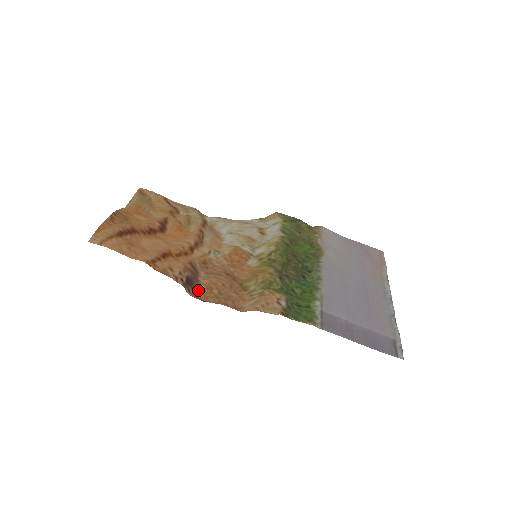
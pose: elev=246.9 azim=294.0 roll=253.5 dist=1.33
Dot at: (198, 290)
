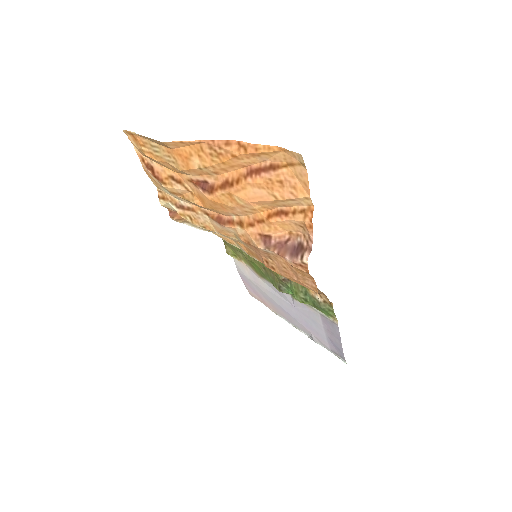
Dot at: (290, 262)
